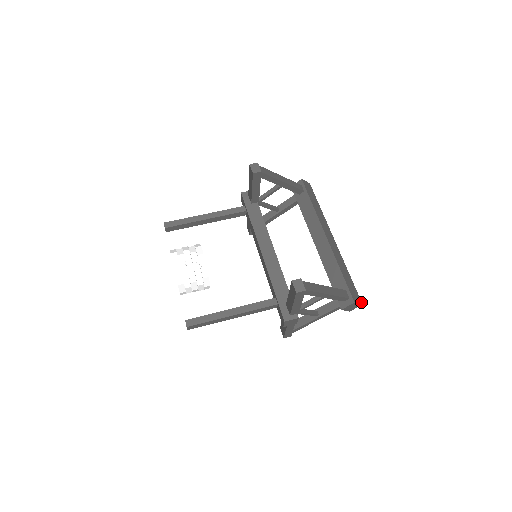
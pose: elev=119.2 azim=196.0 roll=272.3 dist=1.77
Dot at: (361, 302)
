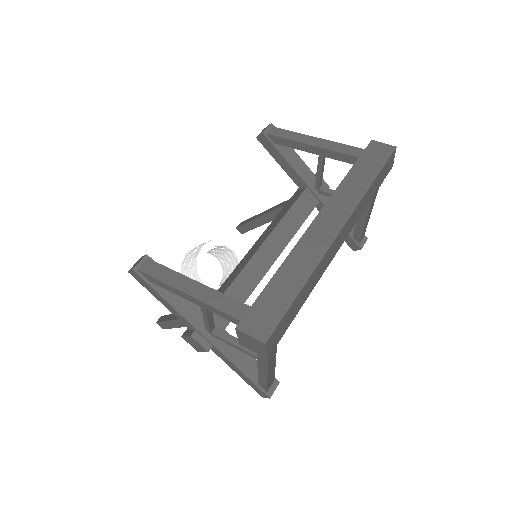
Dot at: (266, 338)
